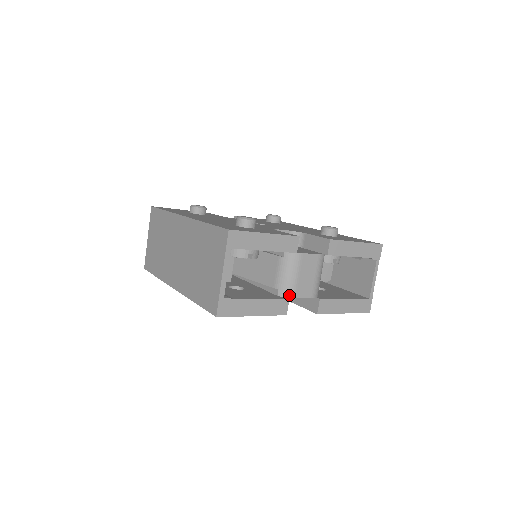
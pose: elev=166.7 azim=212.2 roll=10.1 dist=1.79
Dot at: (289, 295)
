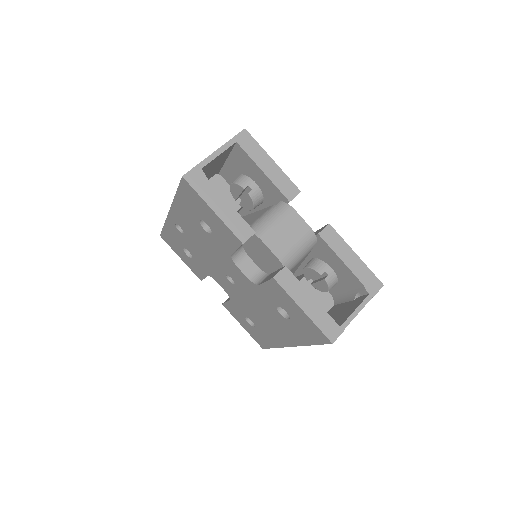
Dot at: (258, 233)
